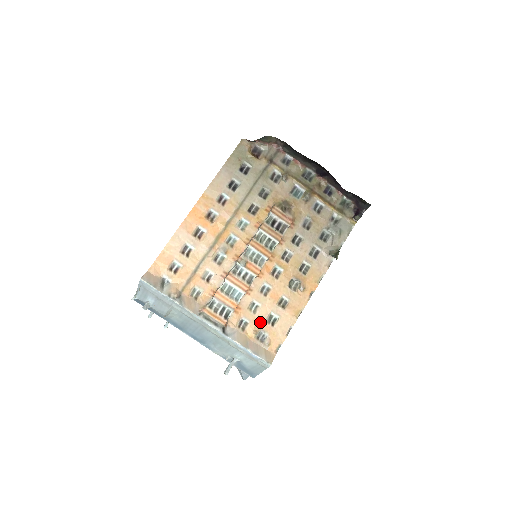
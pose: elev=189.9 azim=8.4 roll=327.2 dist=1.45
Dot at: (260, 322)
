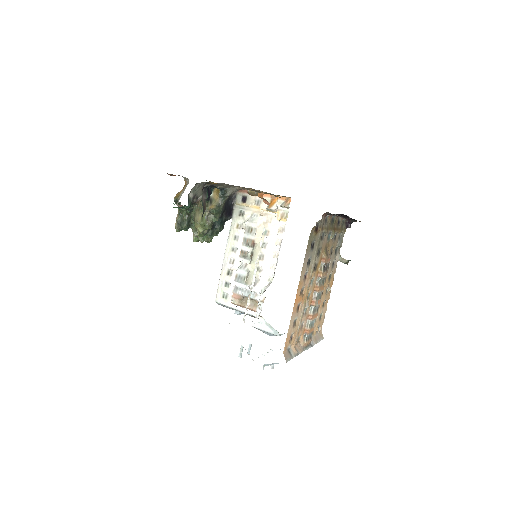
Dot at: (318, 323)
